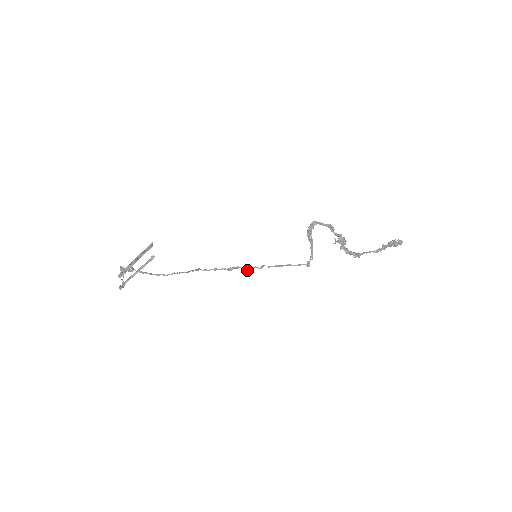
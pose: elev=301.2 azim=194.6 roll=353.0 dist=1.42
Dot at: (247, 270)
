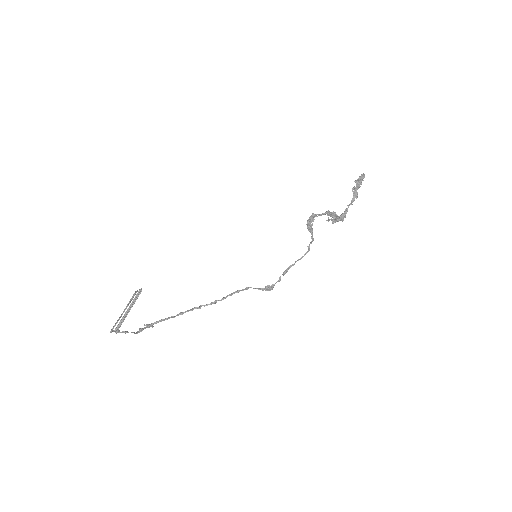
Dot at: (269, 290)
